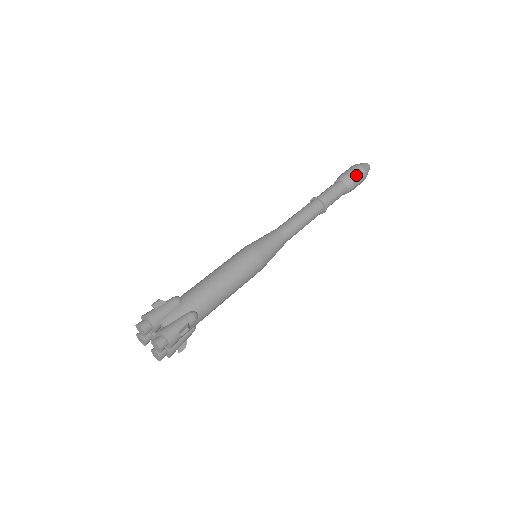
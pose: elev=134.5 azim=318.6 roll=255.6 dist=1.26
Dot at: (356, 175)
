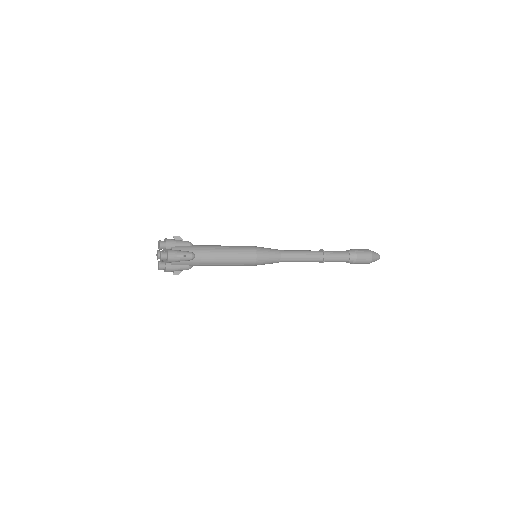
Dot at: (362, 253)
